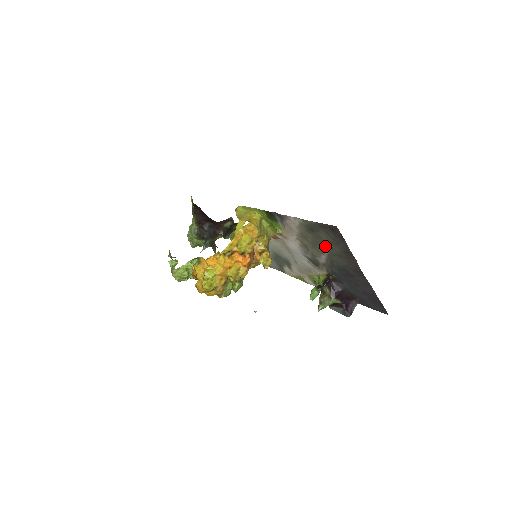
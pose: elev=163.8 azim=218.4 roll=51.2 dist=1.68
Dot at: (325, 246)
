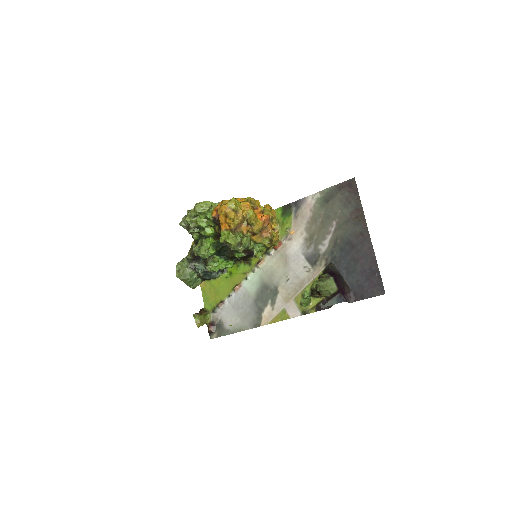
Dot at: (335, 217)
